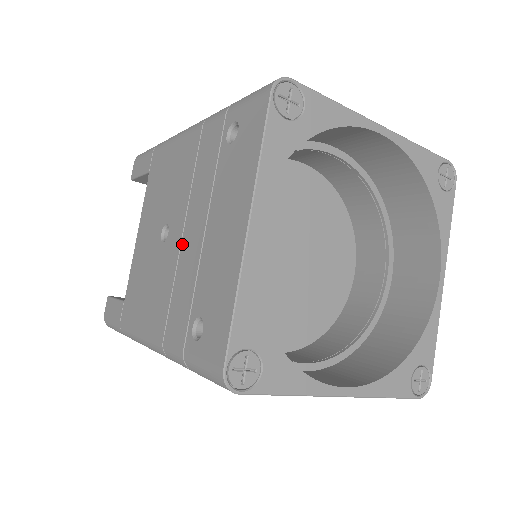
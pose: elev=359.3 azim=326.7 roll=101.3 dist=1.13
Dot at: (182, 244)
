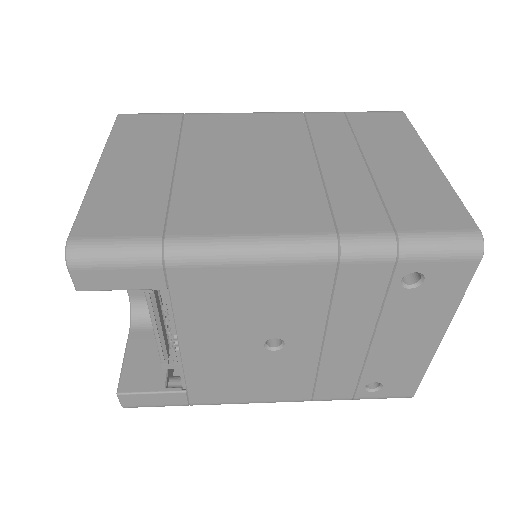
Dot at: (325, 351)
